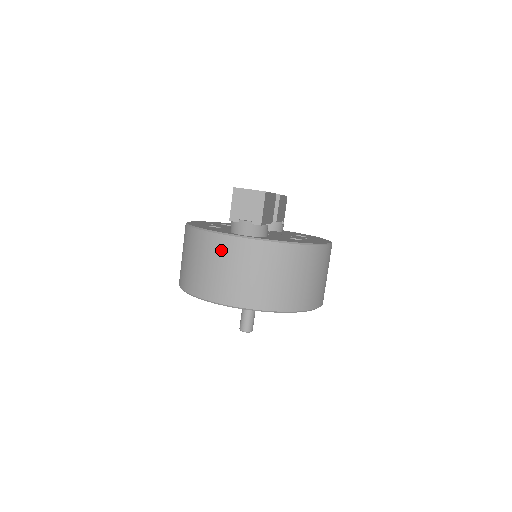
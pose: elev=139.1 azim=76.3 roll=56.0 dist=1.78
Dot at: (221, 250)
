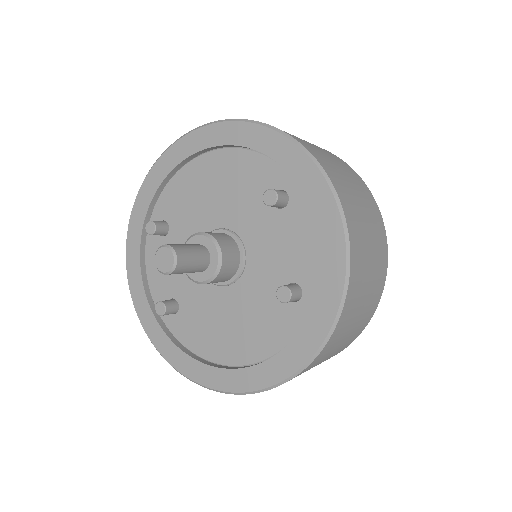
Dot at: occluded
